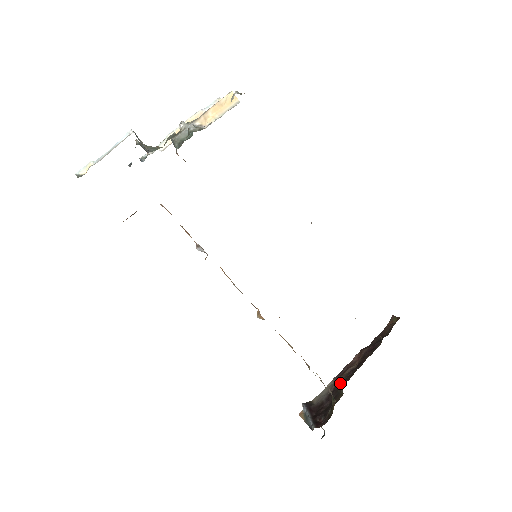
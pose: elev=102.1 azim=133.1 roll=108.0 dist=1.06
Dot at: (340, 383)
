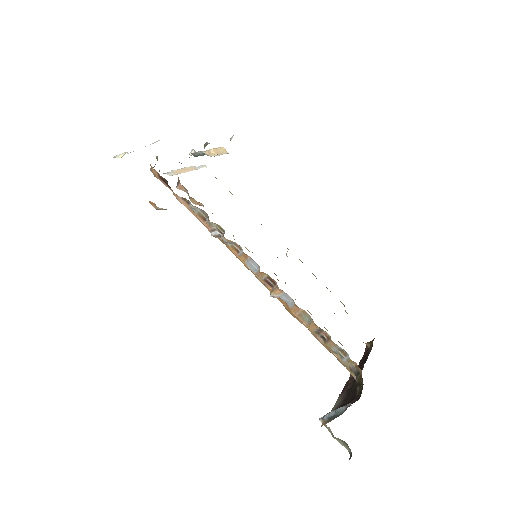
Dot at: (350, 387)
